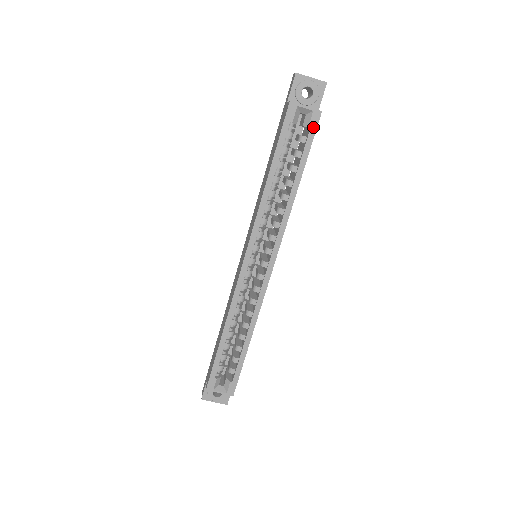
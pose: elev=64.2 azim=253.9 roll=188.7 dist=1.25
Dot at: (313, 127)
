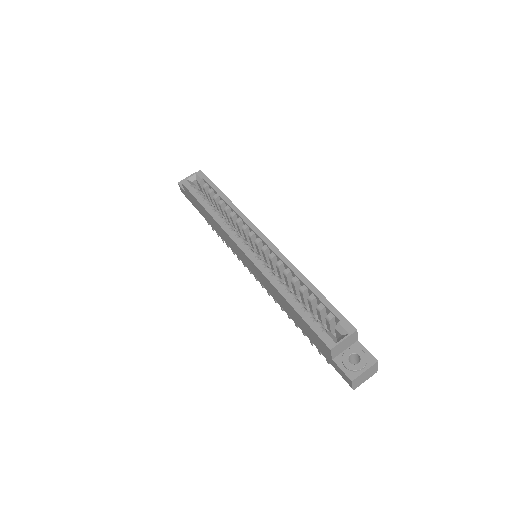
Dot at: (203, 177)
